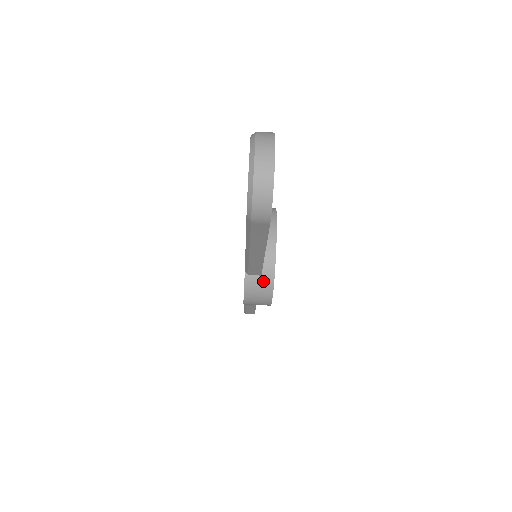
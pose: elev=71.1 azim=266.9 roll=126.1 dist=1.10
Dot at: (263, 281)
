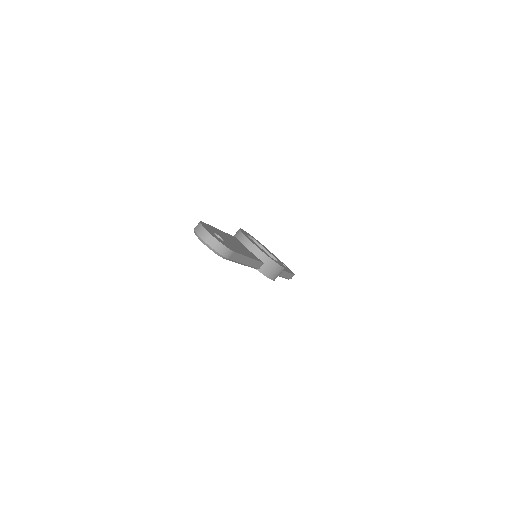
Dot at: (267, 264)
